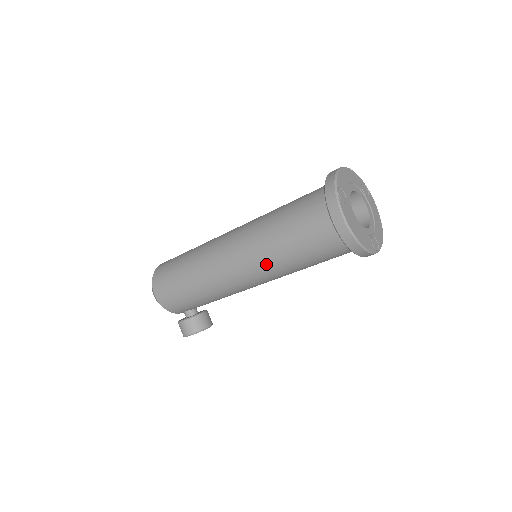
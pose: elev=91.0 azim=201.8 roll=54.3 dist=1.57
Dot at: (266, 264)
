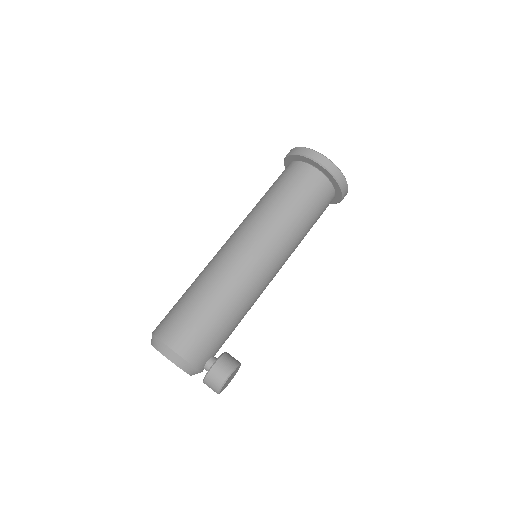
Dot at: (280, 232)
